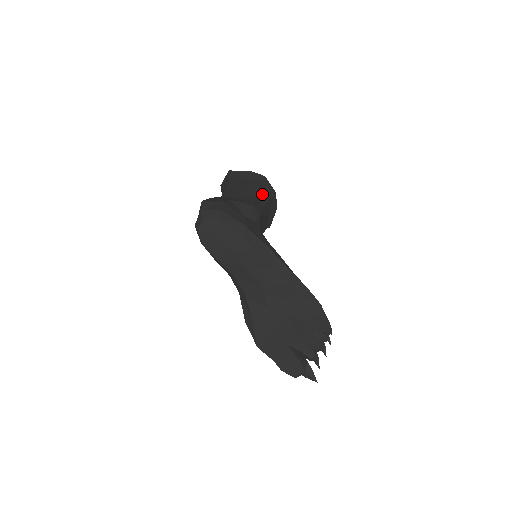
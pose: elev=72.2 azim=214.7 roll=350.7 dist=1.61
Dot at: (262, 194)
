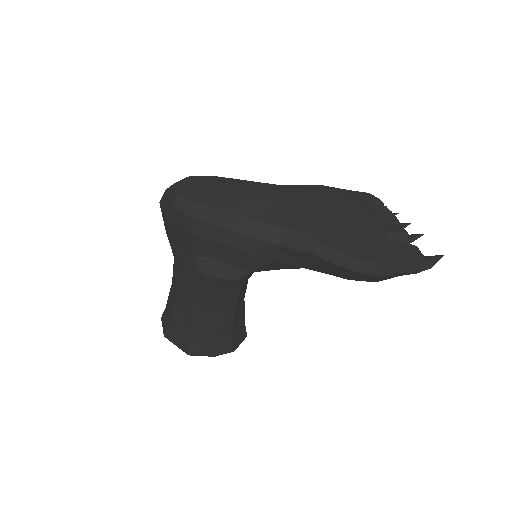
Dot at: occluded
